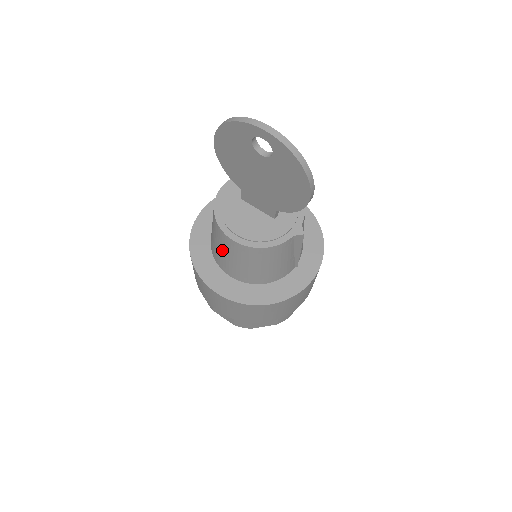
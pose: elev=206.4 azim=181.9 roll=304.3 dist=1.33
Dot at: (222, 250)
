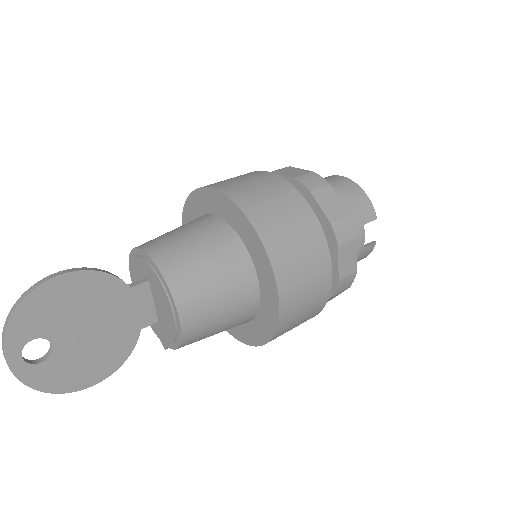
Dot at: occluded
